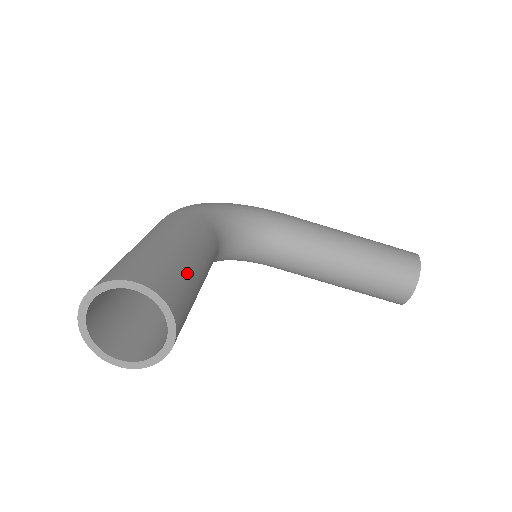
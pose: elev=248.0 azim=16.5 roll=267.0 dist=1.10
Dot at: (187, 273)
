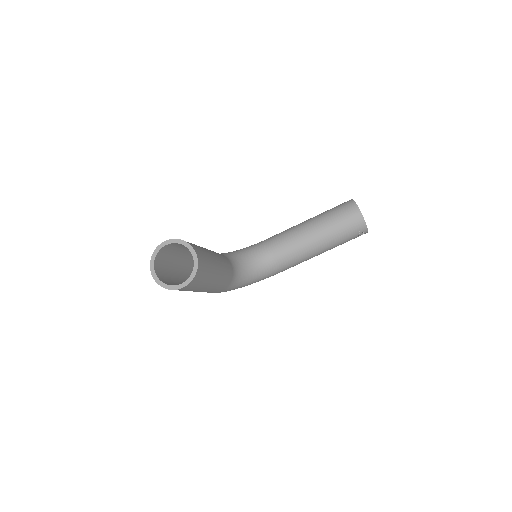
Dot at: occluded
